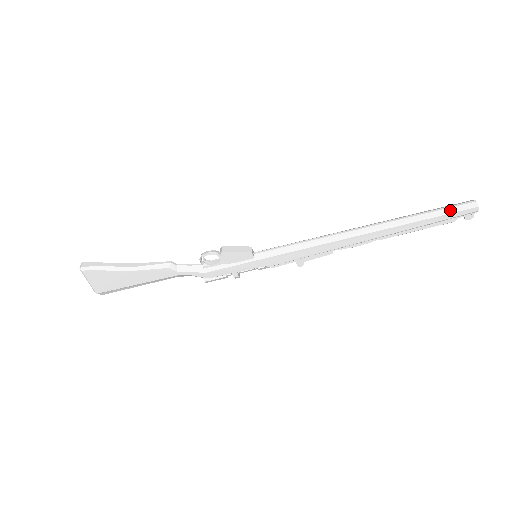
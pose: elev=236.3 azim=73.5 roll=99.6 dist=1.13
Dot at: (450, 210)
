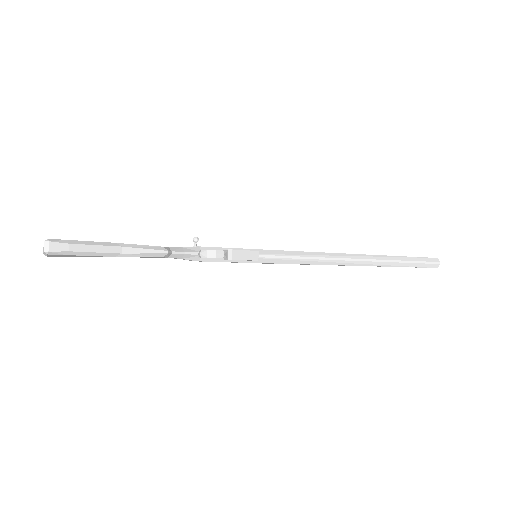
Dot at: (421, 265)
